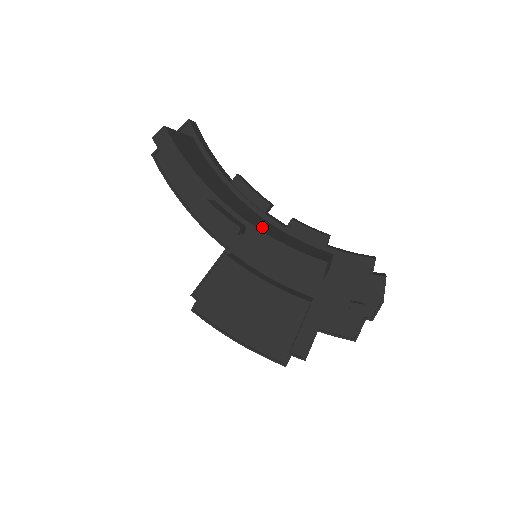
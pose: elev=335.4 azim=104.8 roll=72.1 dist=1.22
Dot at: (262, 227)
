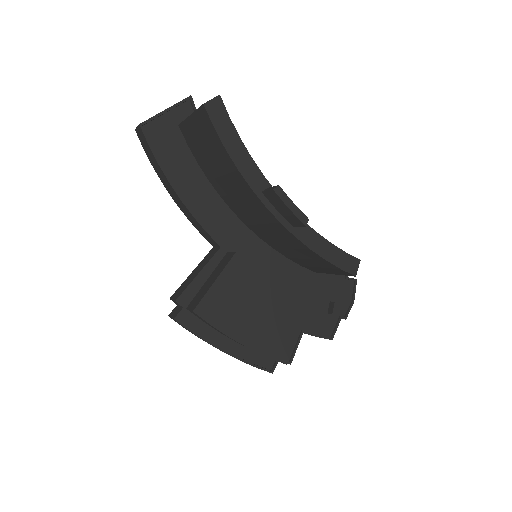
Dot at: occluded
